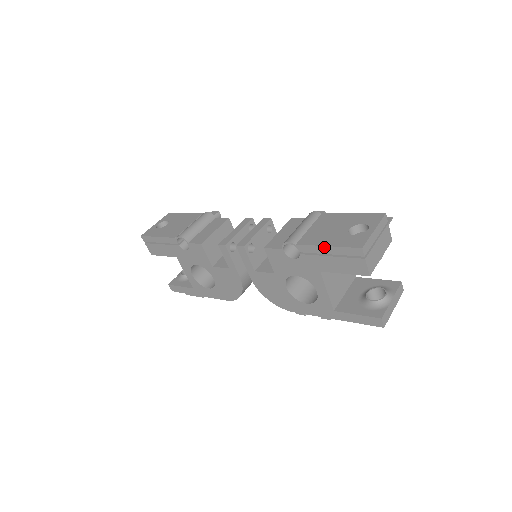
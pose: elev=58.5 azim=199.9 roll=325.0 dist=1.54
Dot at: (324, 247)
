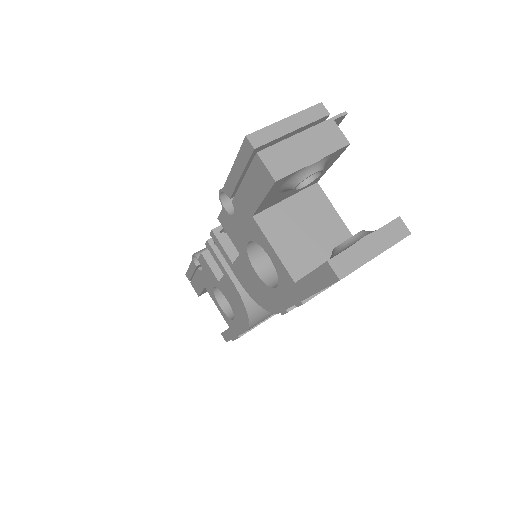
Dot at: (233, 169)
